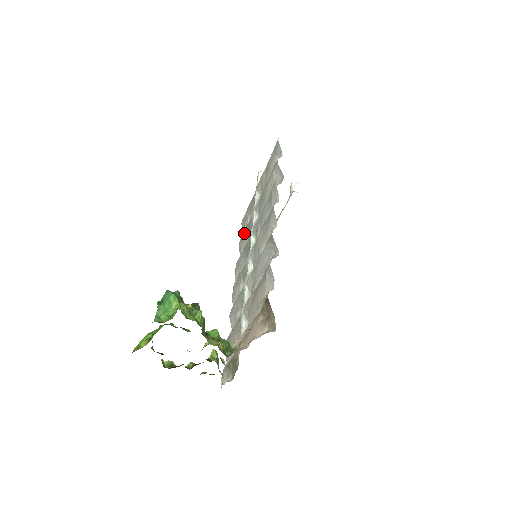
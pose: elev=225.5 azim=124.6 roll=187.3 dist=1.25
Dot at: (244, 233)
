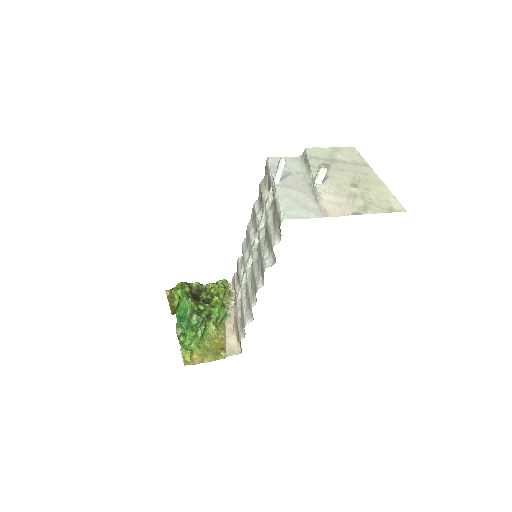
Dot at: (261, 193)
